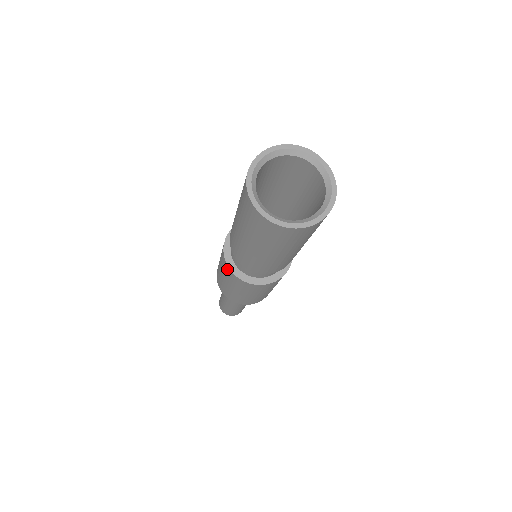
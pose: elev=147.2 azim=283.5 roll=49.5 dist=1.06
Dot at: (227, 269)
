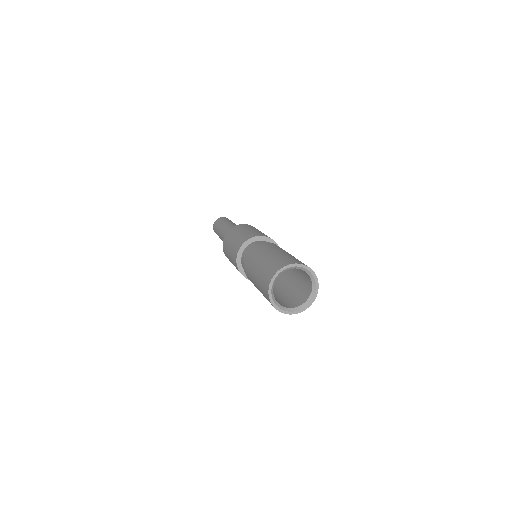
Dot at: (238, 270)
